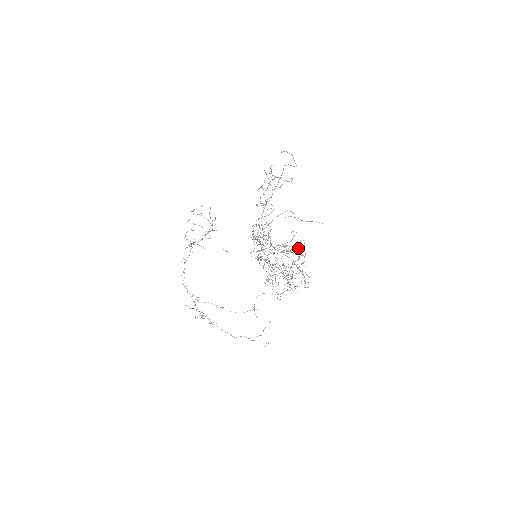
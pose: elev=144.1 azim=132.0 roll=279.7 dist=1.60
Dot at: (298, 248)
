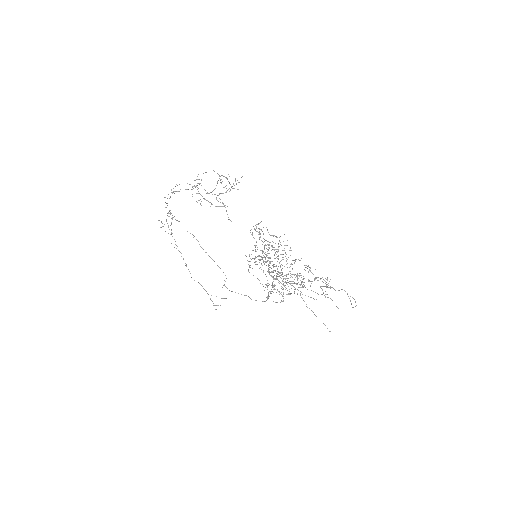
Dot at: occluded
